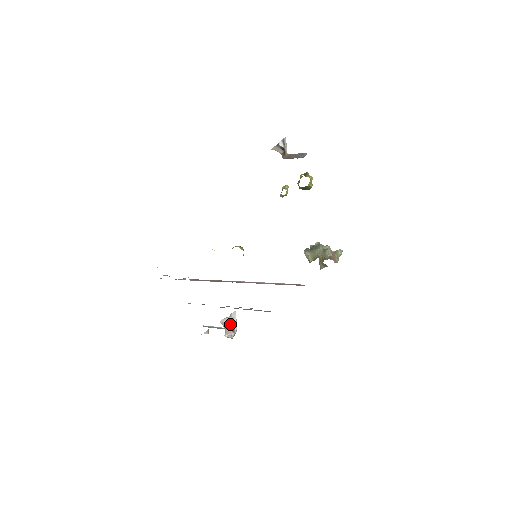
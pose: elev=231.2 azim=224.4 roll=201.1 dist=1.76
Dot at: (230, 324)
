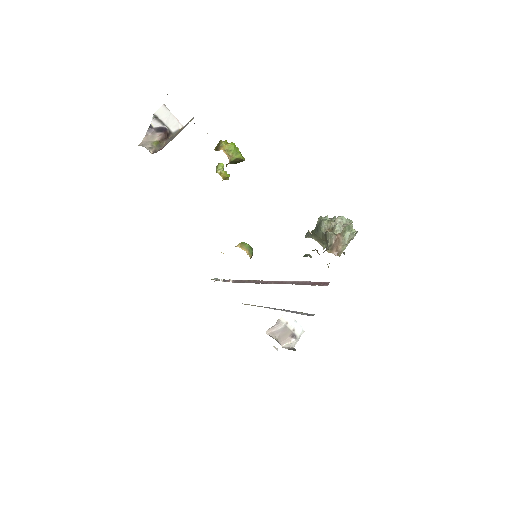
Dot at: (284, 331)
